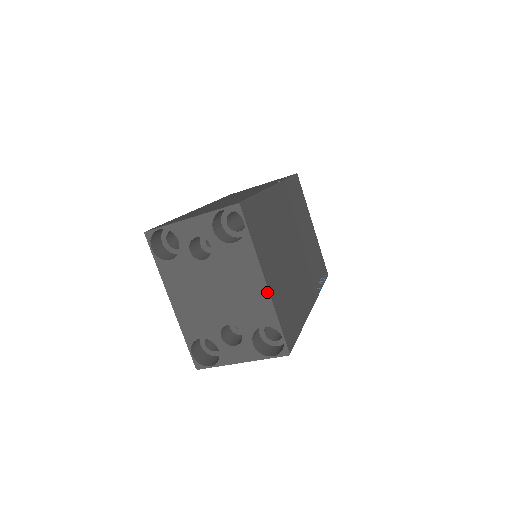
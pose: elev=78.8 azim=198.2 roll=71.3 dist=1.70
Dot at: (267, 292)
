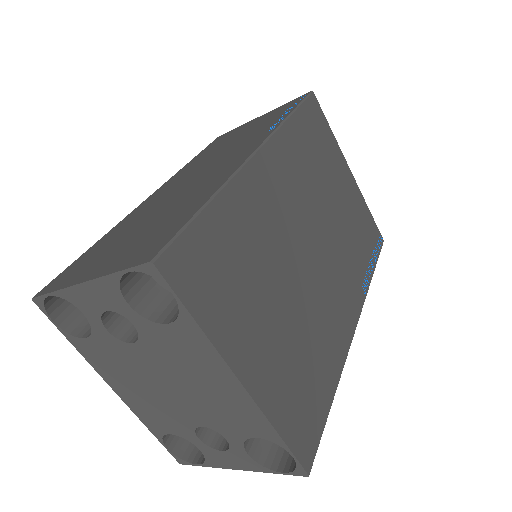
Dot at: (248, 397)
